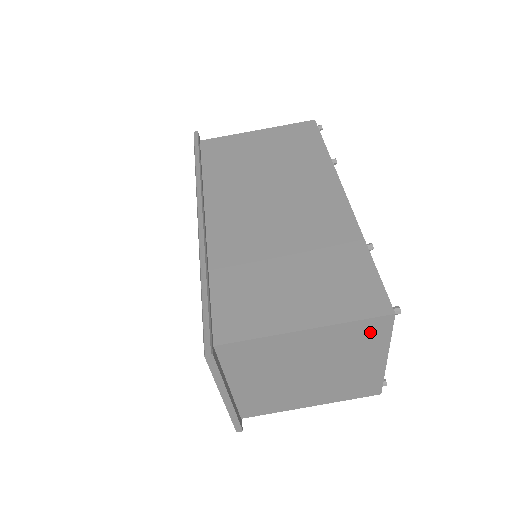
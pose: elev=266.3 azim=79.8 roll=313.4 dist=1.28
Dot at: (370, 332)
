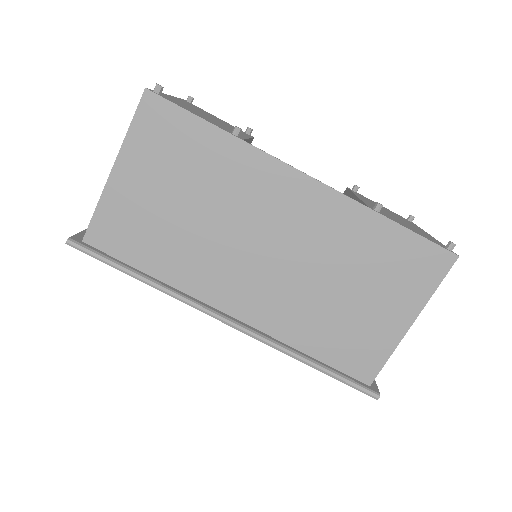
Dot at: occluded
